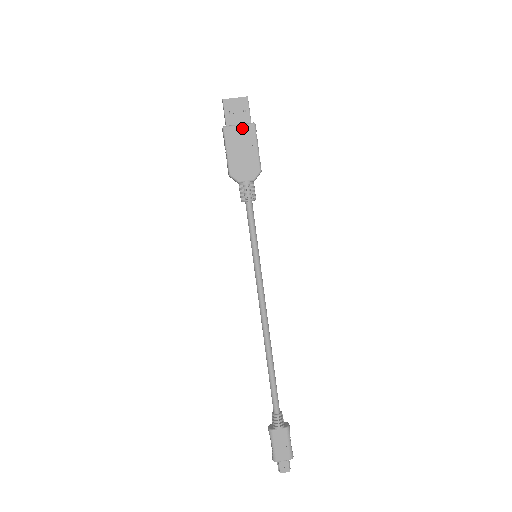
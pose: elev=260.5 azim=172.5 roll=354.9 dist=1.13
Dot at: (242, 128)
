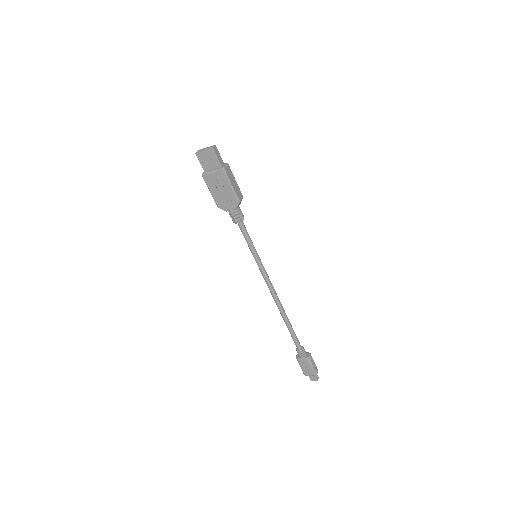
Dot at: (215, 173)
